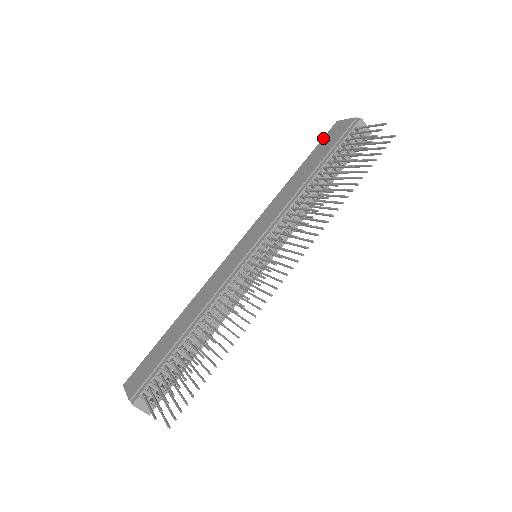
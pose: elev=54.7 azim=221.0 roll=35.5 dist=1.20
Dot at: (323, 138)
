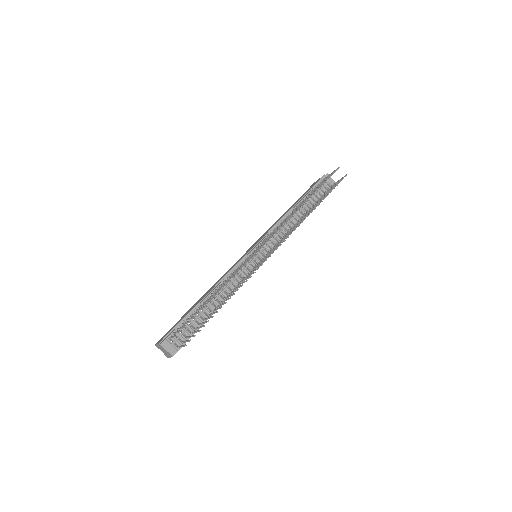
Dot at: occluded
